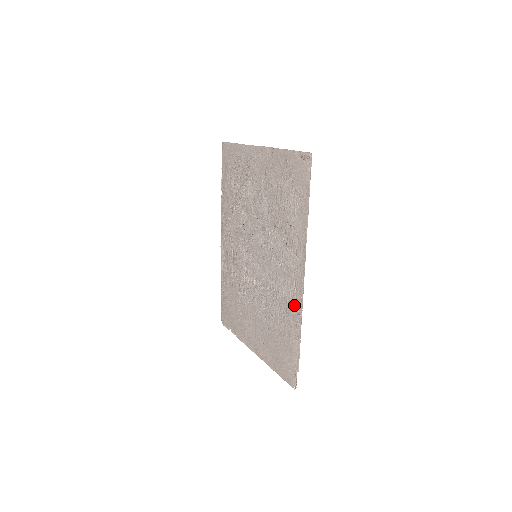
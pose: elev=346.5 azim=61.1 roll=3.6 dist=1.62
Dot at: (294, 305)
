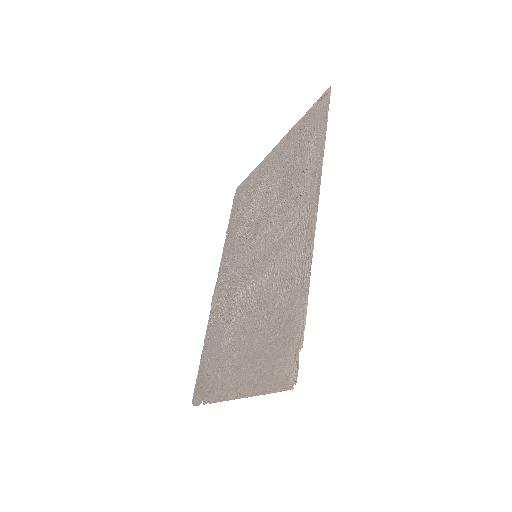
Dot at: (302, 255)
